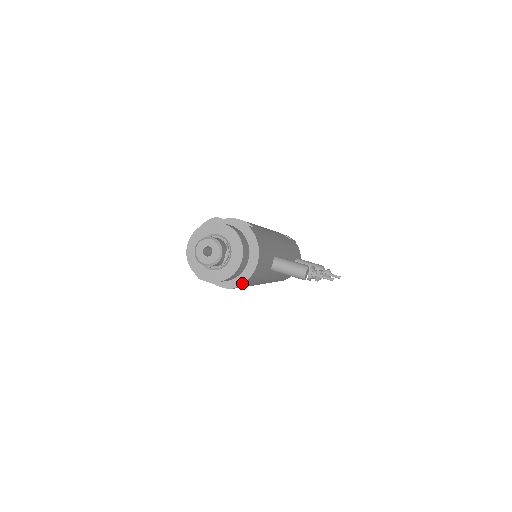
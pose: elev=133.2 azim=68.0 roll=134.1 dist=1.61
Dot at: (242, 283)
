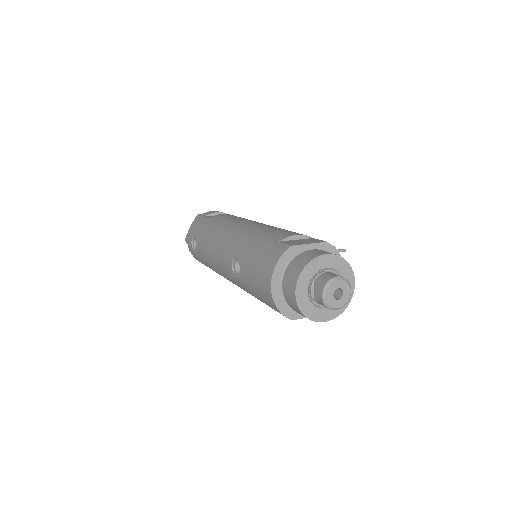
Dot at: occluded
